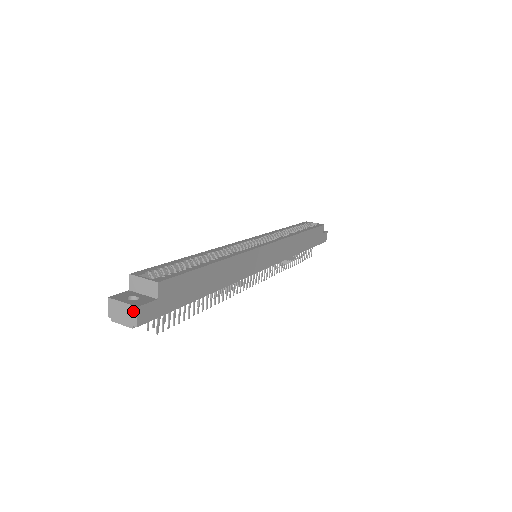
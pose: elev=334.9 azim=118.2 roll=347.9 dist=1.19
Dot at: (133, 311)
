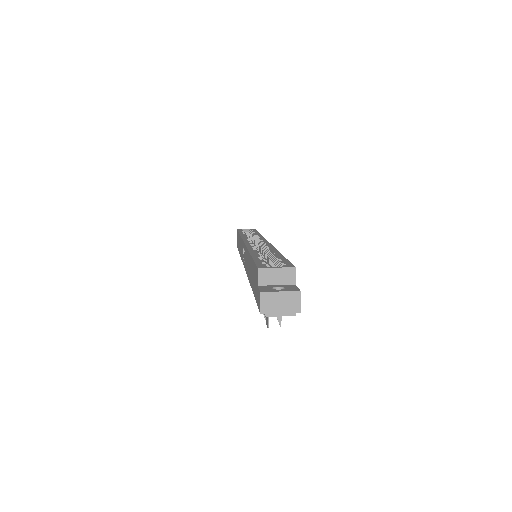
Dot at: (295, 297)
